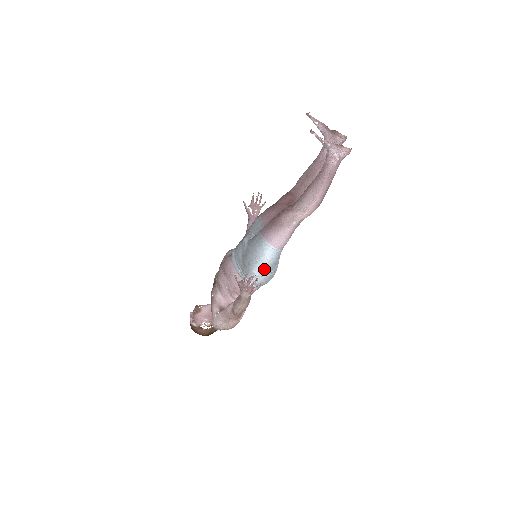
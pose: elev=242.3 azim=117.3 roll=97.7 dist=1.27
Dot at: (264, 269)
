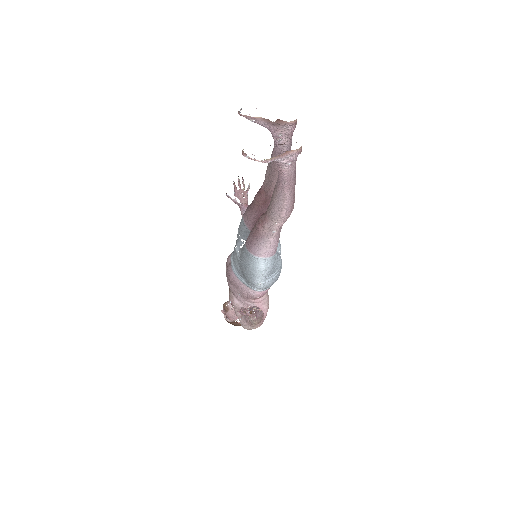
Dot at: (265, 277)
